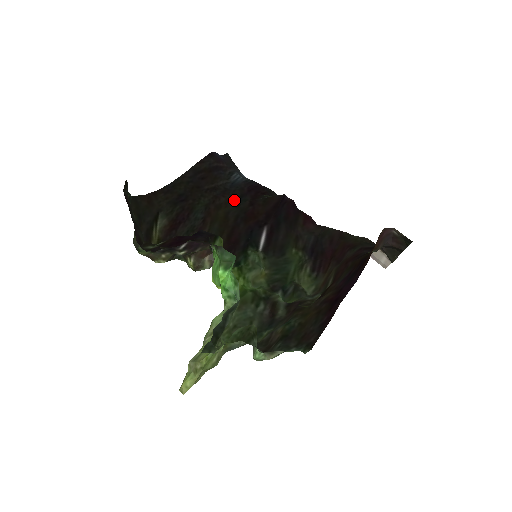
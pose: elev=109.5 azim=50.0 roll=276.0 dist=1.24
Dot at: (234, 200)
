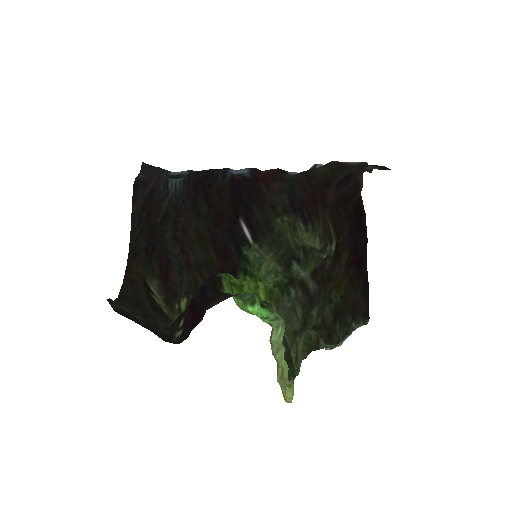
Dot at: (191, 212)
